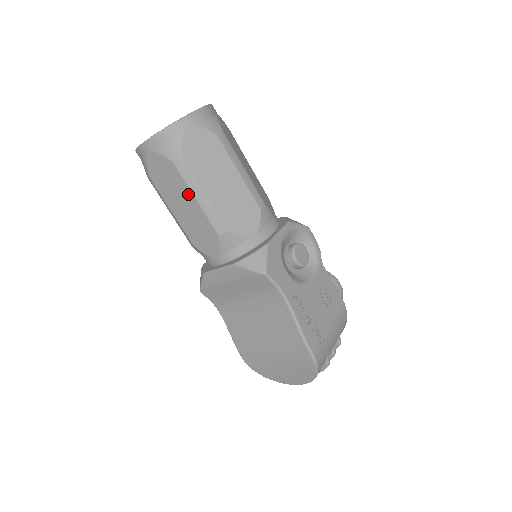
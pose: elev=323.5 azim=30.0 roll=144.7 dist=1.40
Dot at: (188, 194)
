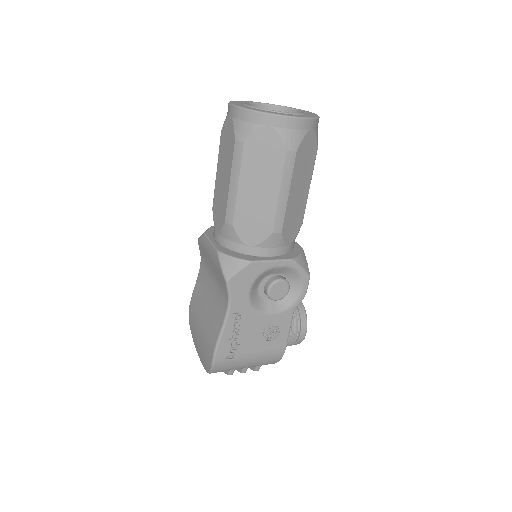
Dot at: (229, 172)
